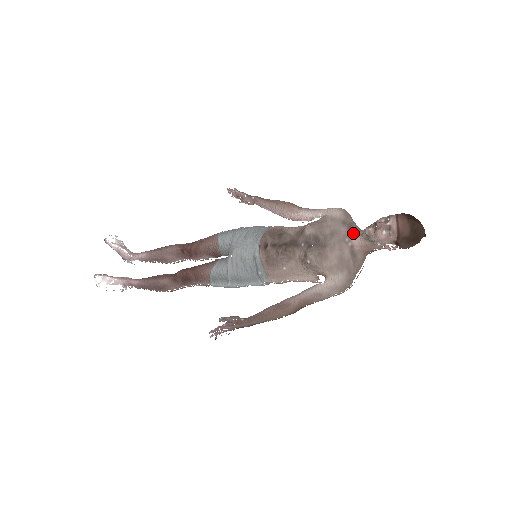
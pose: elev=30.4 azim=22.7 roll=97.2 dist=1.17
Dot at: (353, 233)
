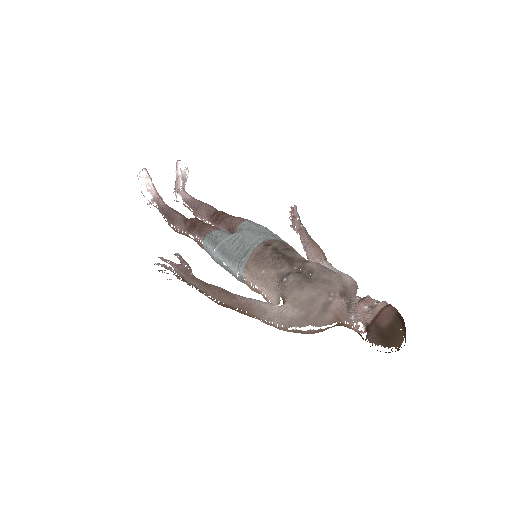
Dot at: (343, 297)
